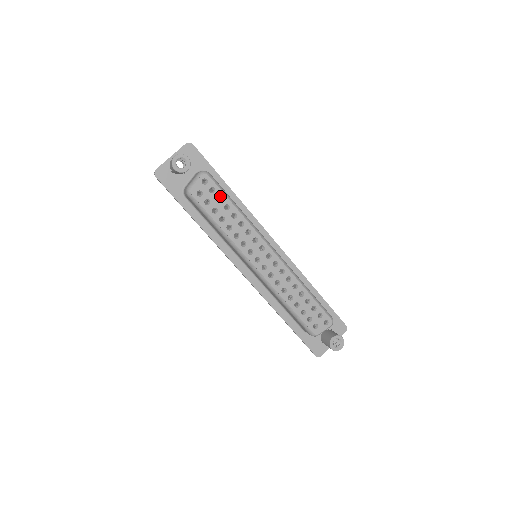
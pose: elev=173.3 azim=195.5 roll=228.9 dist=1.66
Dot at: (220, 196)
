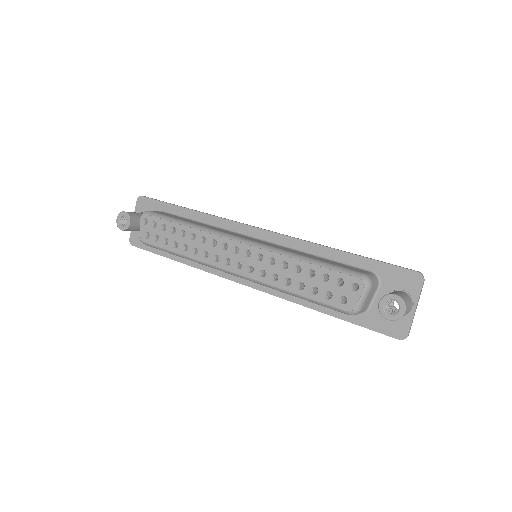
Dot at: (163, 224)
